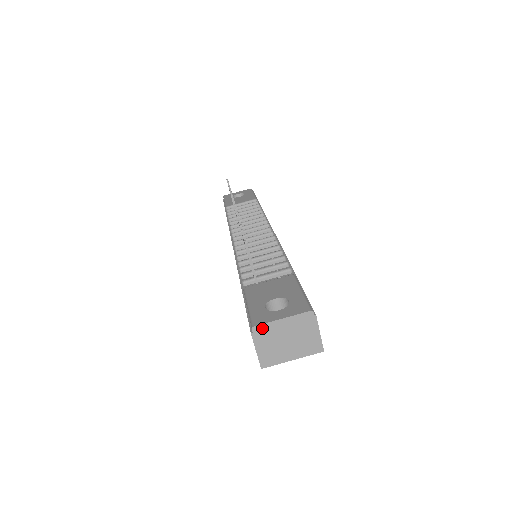
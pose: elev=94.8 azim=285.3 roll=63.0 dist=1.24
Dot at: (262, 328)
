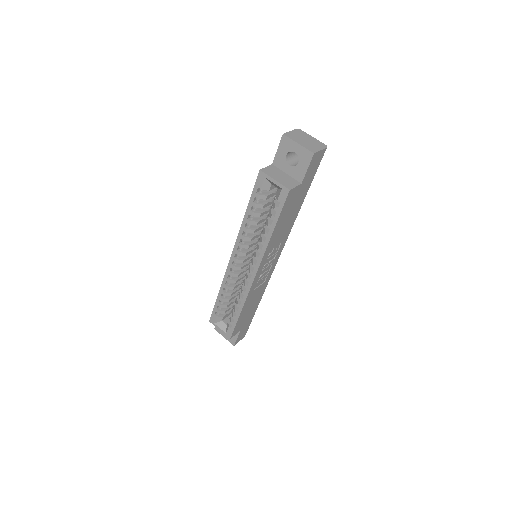
Dot at: (302, 132)
